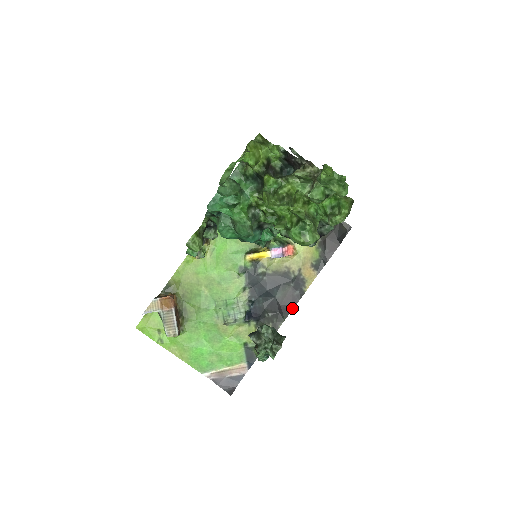
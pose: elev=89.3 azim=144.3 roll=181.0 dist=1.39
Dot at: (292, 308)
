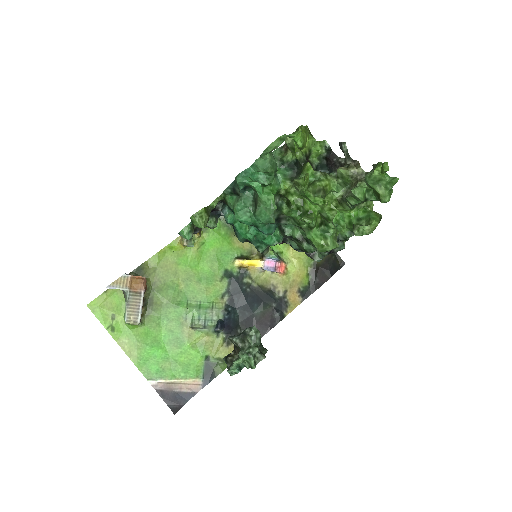
Dot at: (268, 330)
